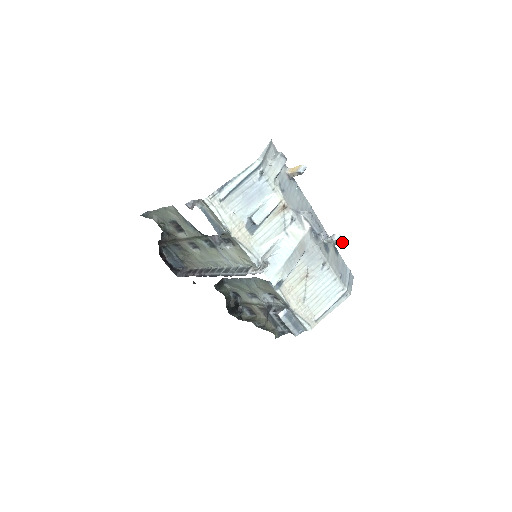
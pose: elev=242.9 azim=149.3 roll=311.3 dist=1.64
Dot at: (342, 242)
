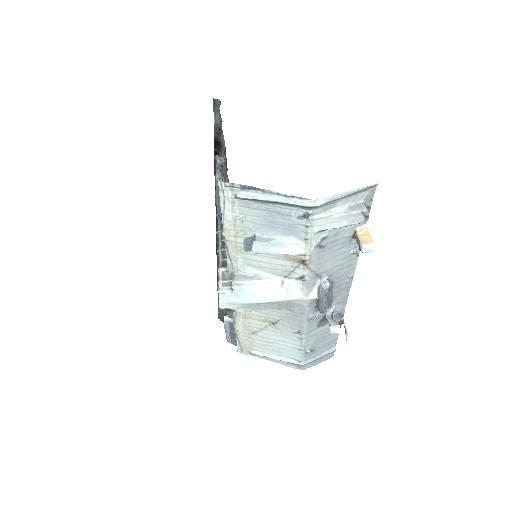
Dot at: (346, 332)
